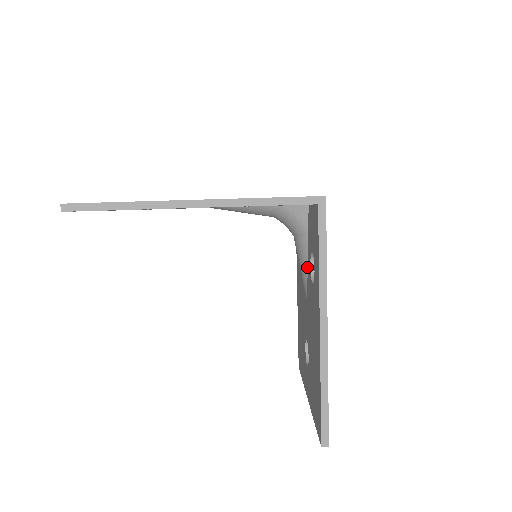
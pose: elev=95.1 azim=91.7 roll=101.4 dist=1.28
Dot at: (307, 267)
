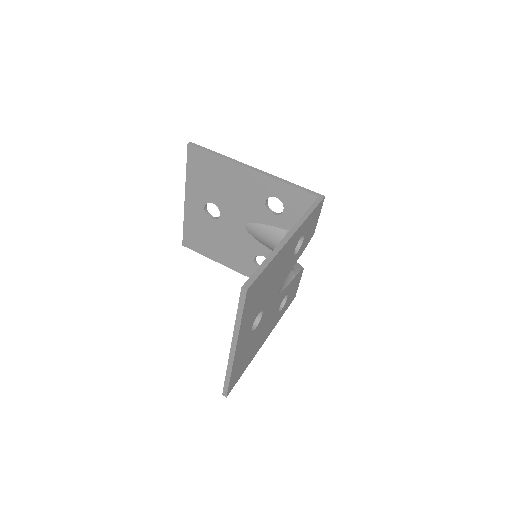
Dot at: occluded
